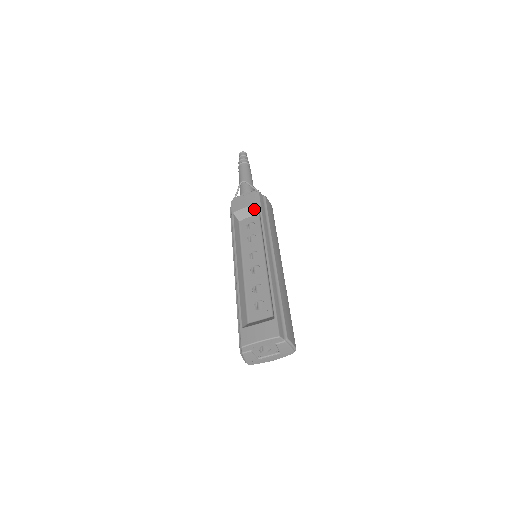
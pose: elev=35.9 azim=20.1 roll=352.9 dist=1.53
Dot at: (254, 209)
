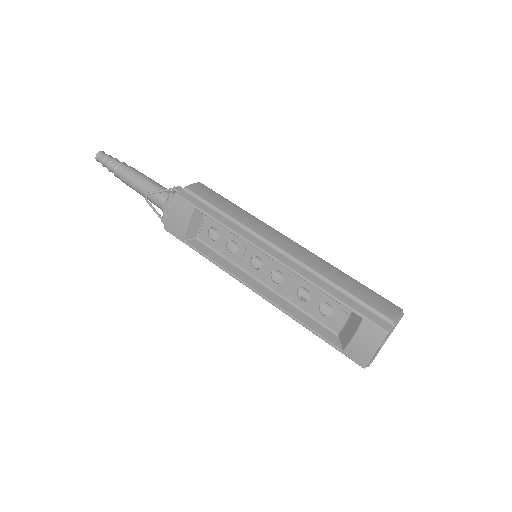
Dot at: (196, 216)
